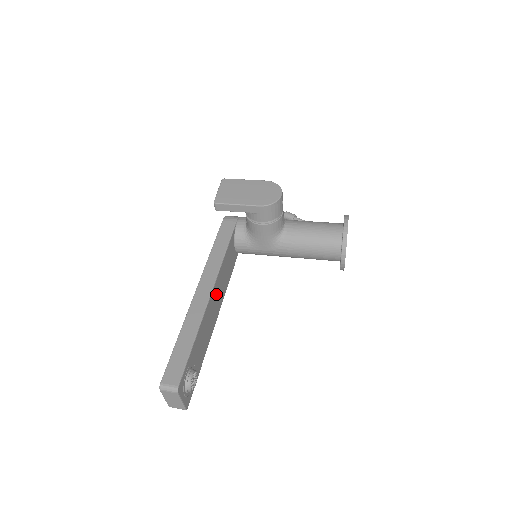
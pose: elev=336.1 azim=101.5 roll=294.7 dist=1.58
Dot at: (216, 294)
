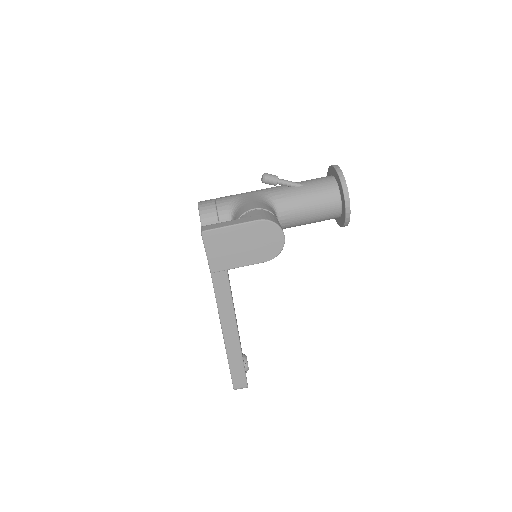
Dot at: occluded
